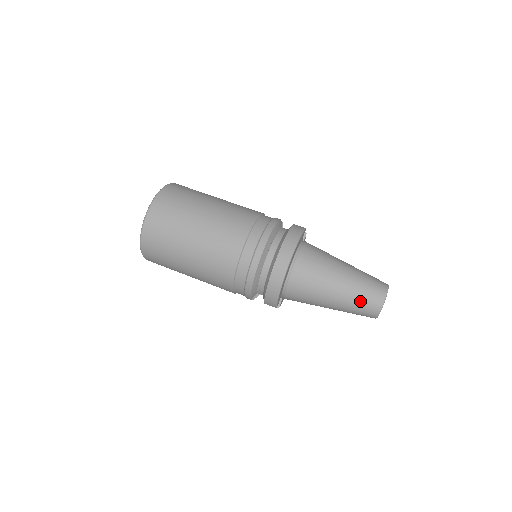
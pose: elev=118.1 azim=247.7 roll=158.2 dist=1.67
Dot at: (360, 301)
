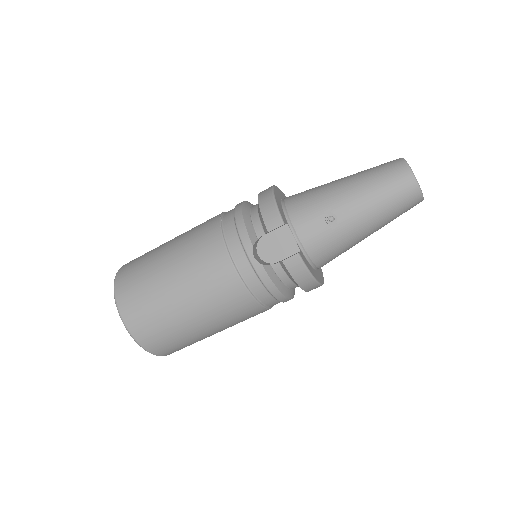
Dot at: occluded
